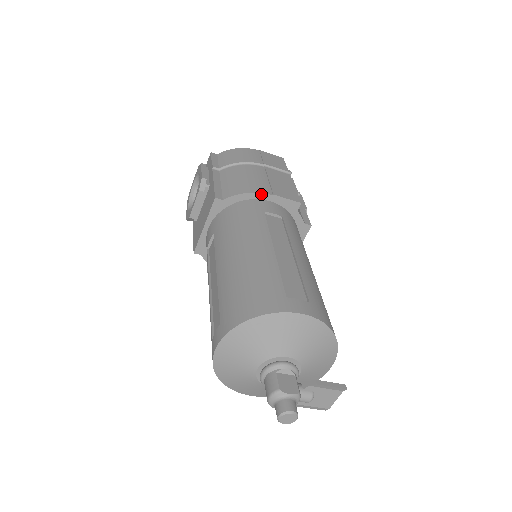
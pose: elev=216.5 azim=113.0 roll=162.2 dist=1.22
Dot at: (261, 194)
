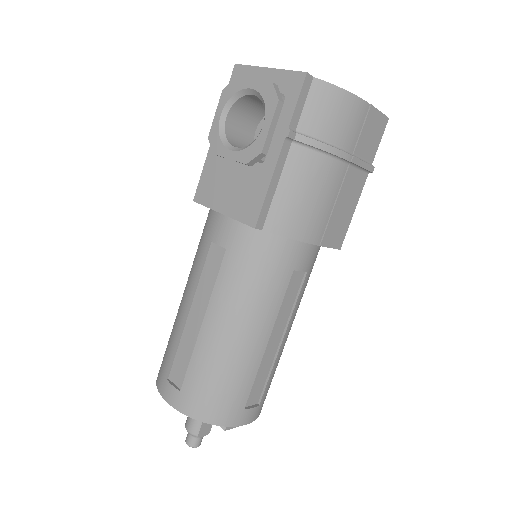
Dot at: (308, 243)
